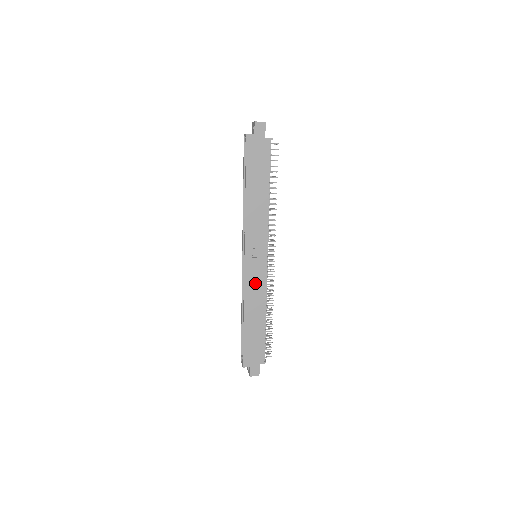
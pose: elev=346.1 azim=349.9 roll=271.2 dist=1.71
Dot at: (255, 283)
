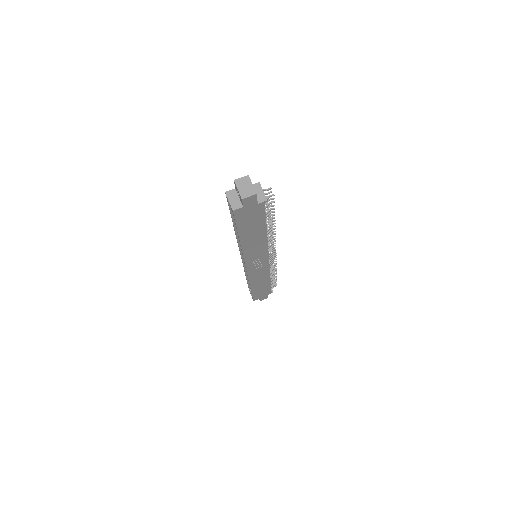
Dot at: (258, 273)
